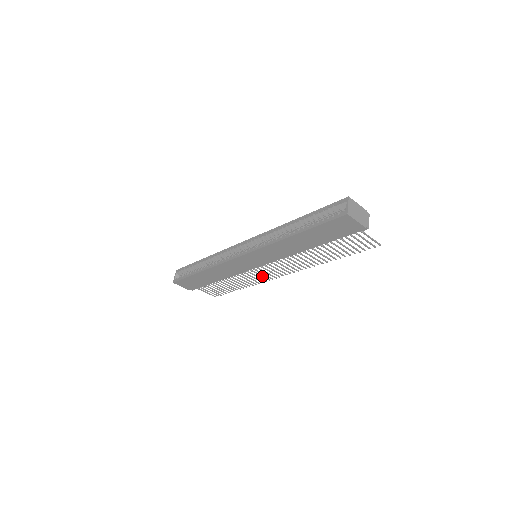
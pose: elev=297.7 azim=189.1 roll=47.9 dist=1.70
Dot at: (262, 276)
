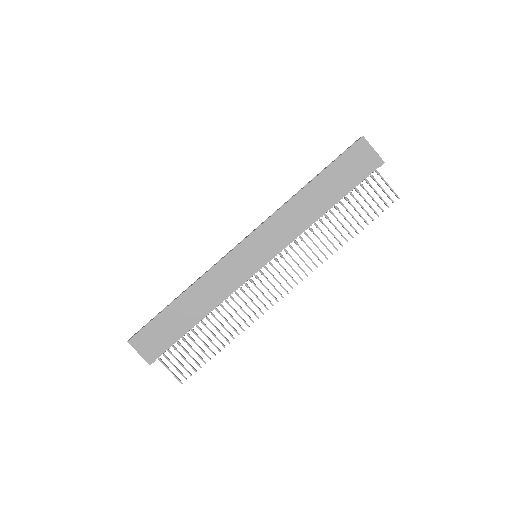
Dot at: occluded
